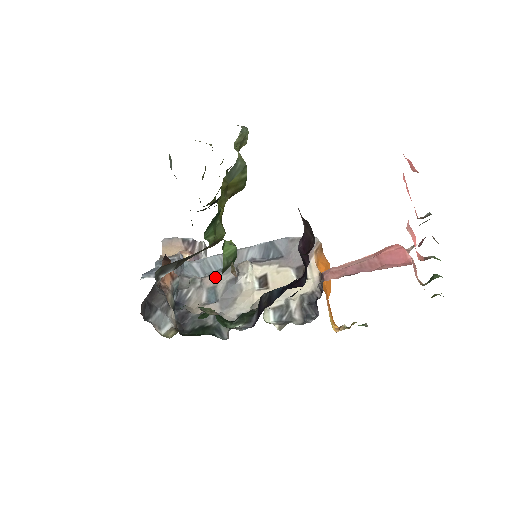
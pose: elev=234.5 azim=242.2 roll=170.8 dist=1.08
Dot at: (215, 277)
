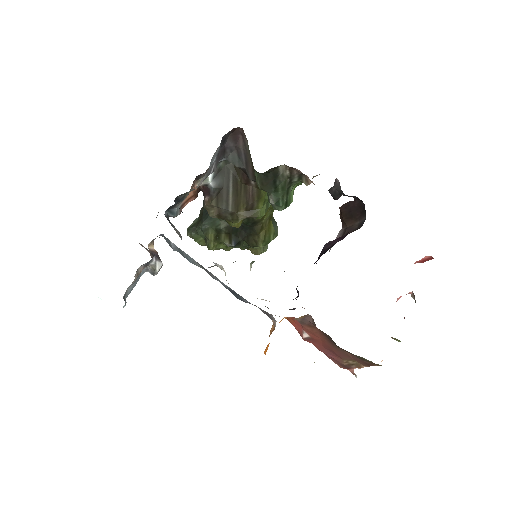
Dot at: occluded
